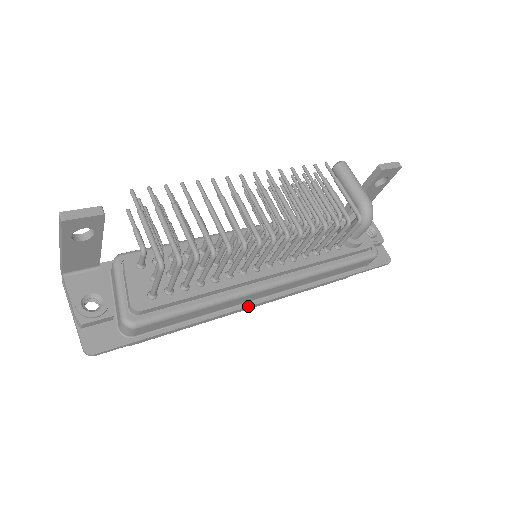
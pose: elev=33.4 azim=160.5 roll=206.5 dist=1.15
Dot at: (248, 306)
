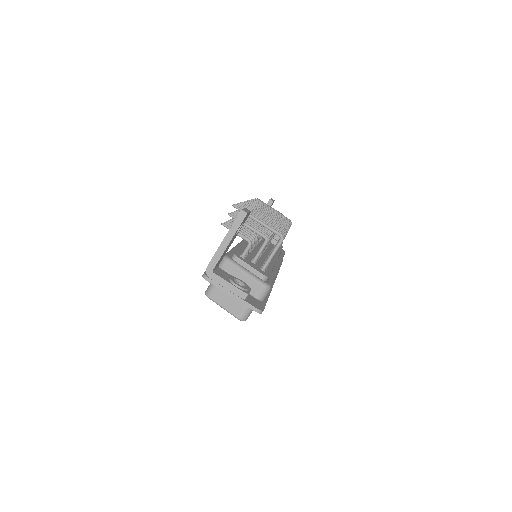
Dot at: (274, 282)
